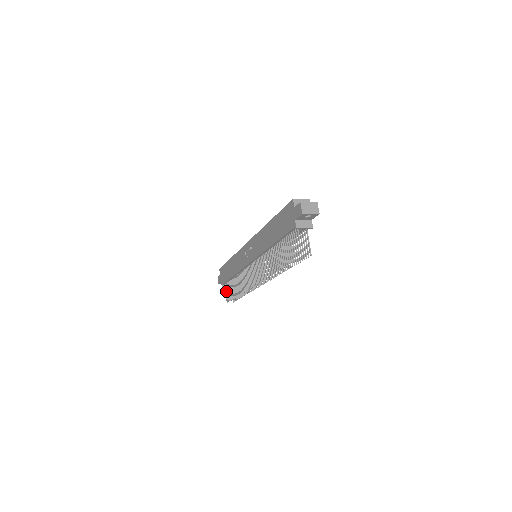
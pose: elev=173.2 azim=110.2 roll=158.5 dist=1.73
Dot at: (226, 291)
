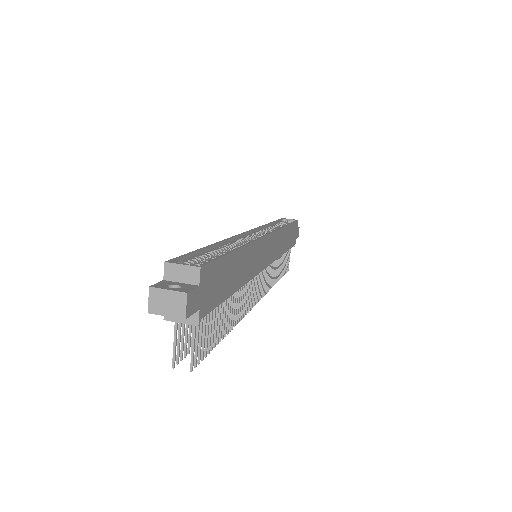
Dot at: occluded
